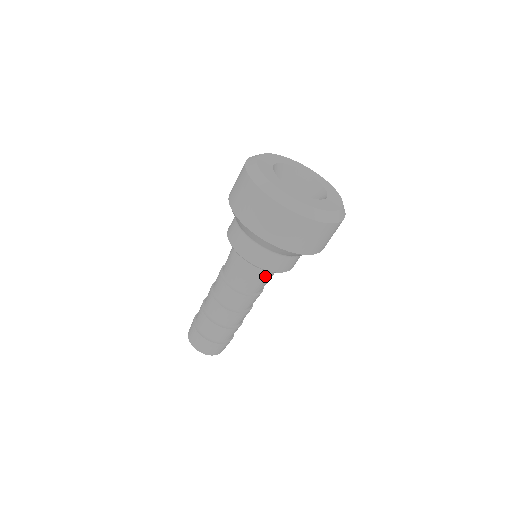
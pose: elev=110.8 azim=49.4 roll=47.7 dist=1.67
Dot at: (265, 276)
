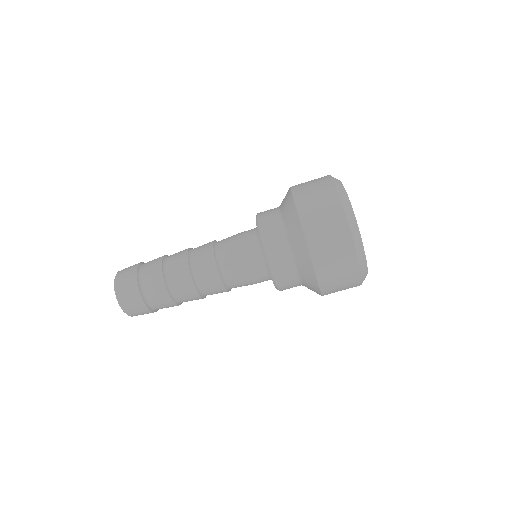
Dot at: (253, 272)
